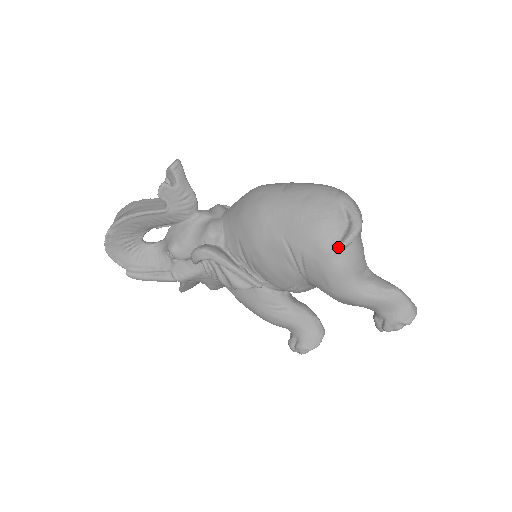
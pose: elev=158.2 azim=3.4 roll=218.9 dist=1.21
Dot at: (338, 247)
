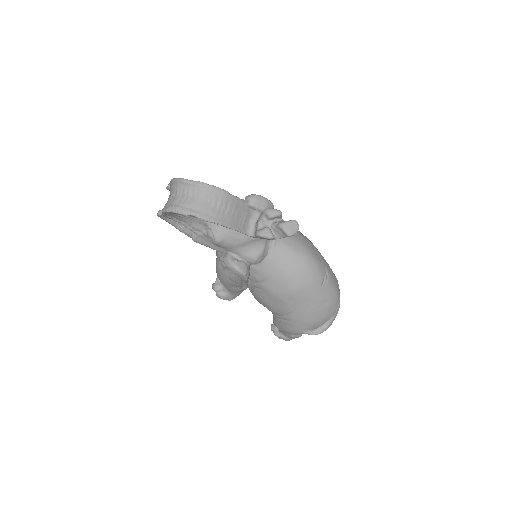
Dot at: (309, 334)
